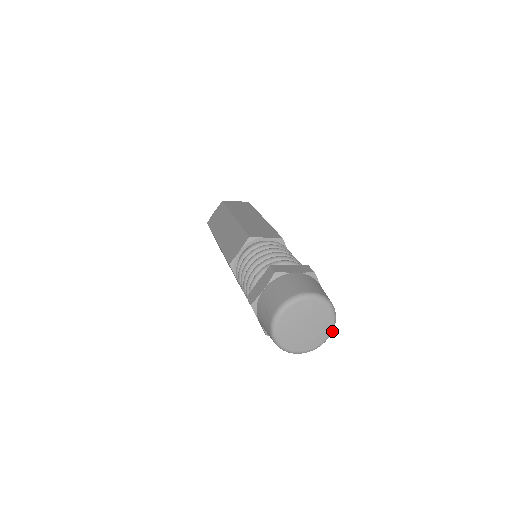
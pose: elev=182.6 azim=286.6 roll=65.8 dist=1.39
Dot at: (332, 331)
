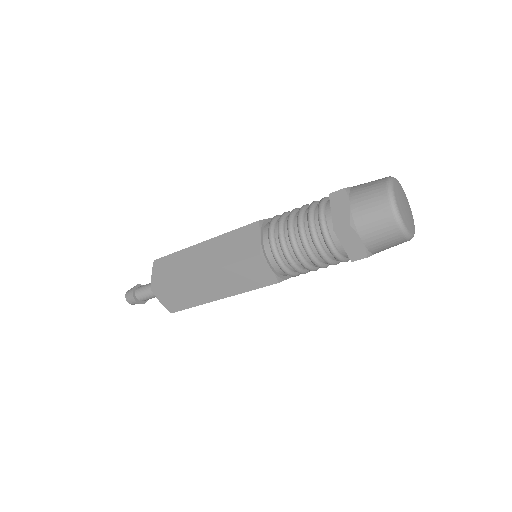
Dot at: occluded
